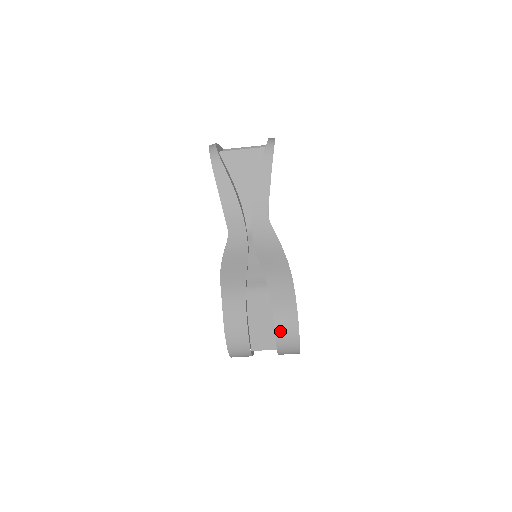
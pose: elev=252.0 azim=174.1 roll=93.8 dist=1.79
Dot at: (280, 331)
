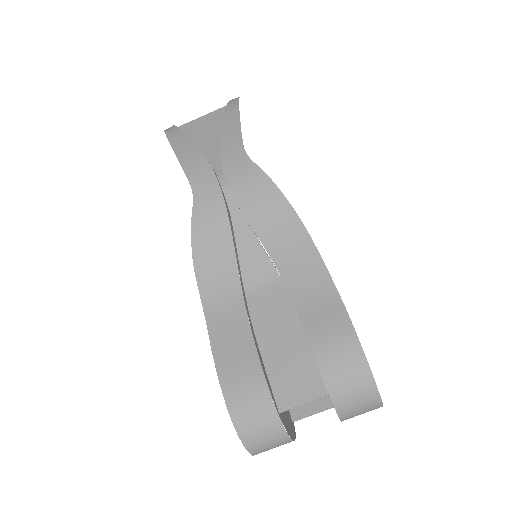
Dot at: (318, 339)
